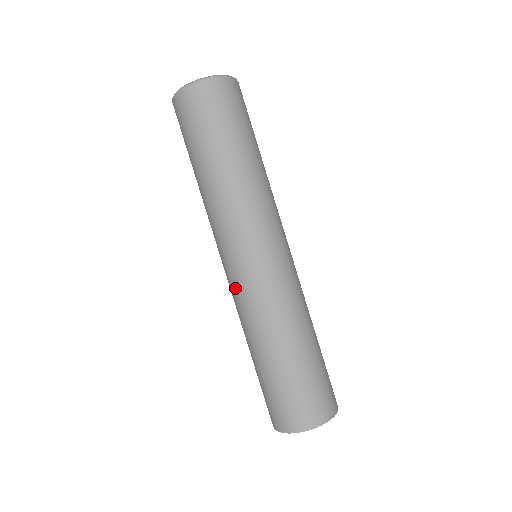
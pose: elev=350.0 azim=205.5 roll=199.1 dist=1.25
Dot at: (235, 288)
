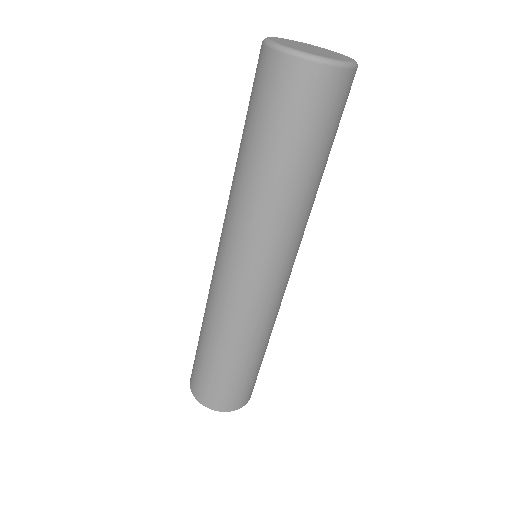
Dot at: occluded
